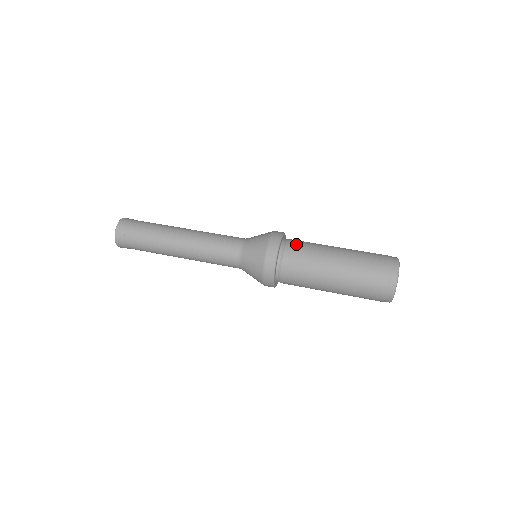
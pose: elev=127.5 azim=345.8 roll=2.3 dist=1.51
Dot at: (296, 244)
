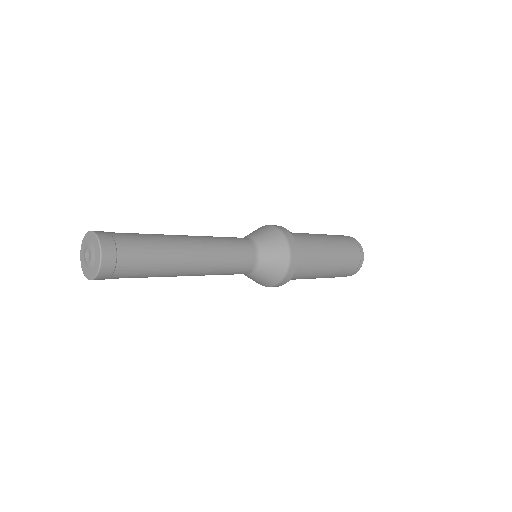
Dot at: occluded
